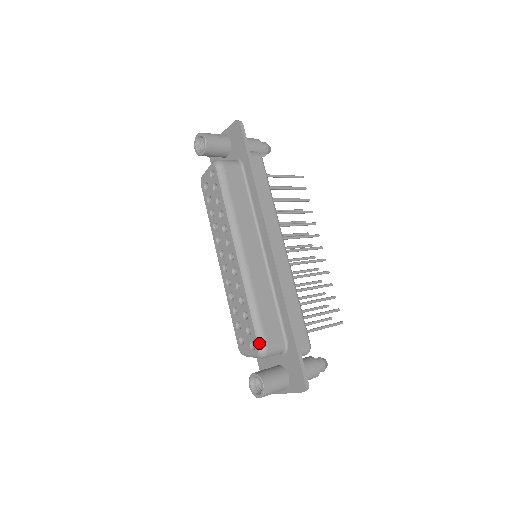
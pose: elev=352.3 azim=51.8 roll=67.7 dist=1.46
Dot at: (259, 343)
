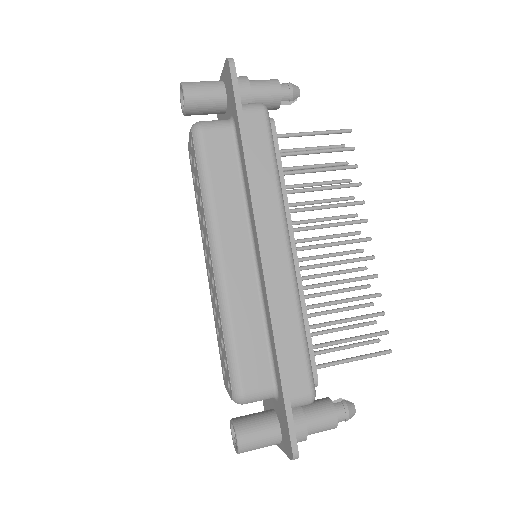
Dot at: (233, 386)
